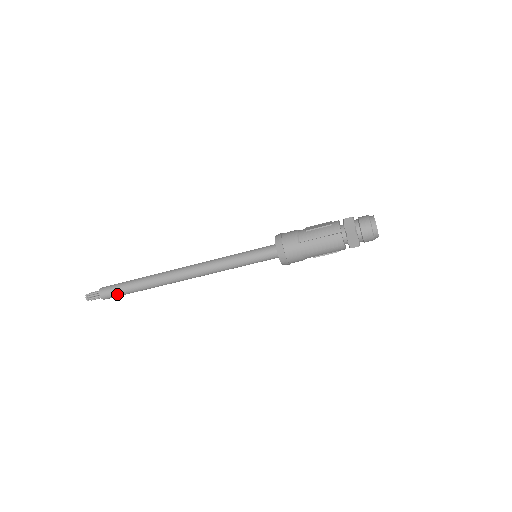
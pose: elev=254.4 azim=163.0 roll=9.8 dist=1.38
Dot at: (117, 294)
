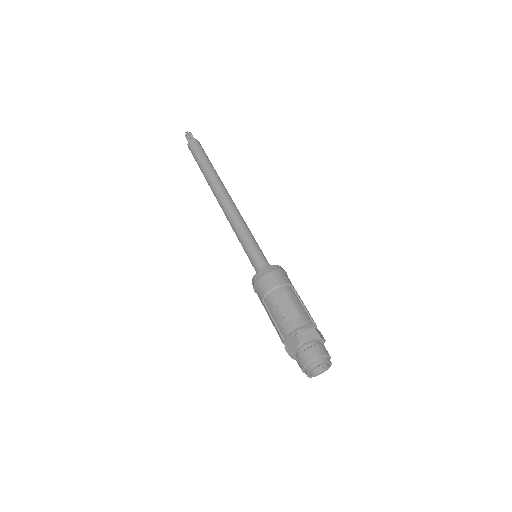
Dot at: occluded
